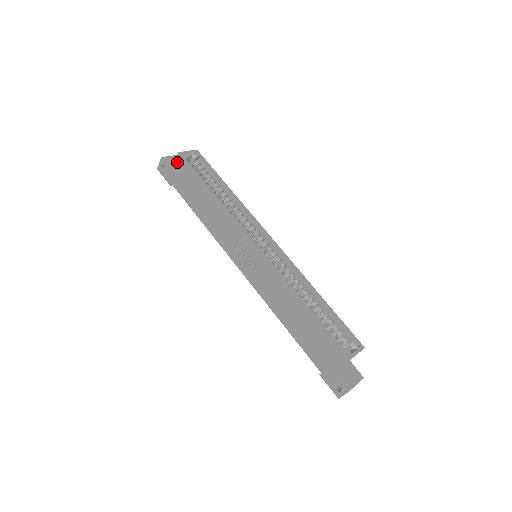
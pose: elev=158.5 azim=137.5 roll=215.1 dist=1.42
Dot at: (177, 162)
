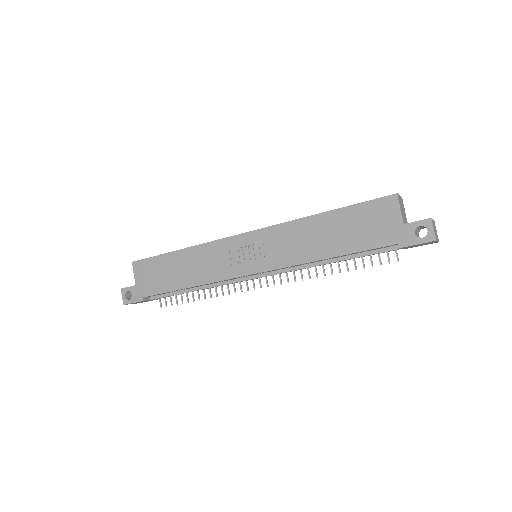
Dot at: (136, 271)
